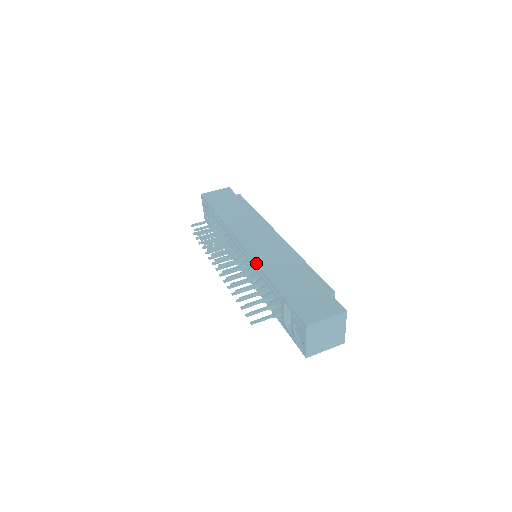
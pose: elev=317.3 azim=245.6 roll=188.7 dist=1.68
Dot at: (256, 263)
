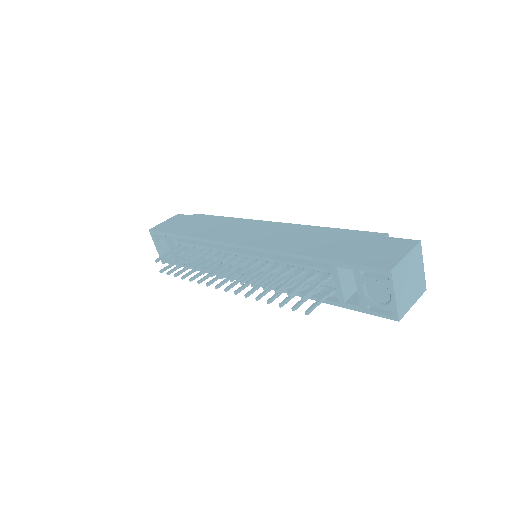
Dot at: (270, 250)
